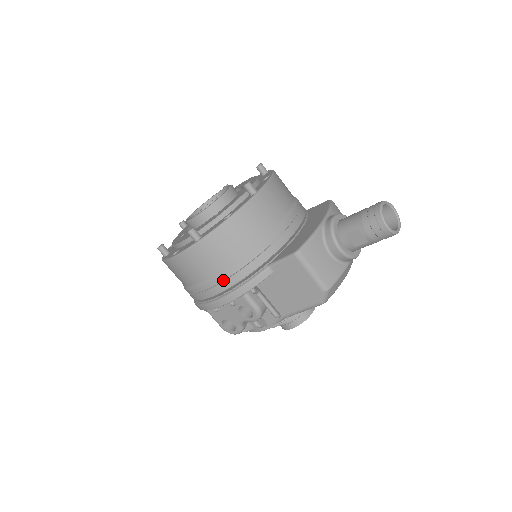
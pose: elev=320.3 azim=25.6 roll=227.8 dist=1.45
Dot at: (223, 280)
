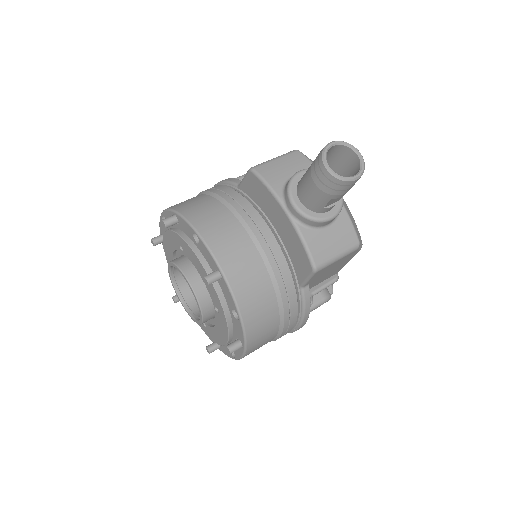
Dot at: (287, 328)
